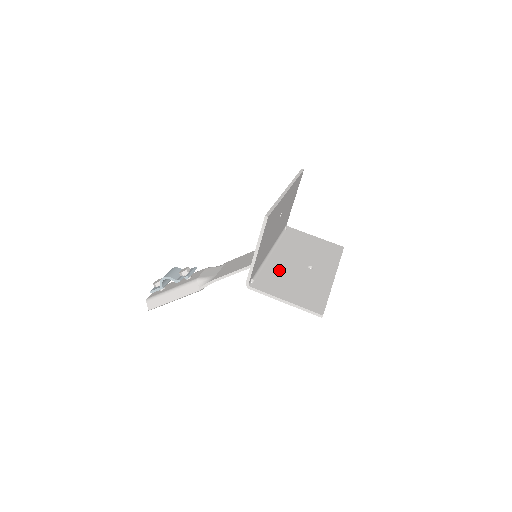
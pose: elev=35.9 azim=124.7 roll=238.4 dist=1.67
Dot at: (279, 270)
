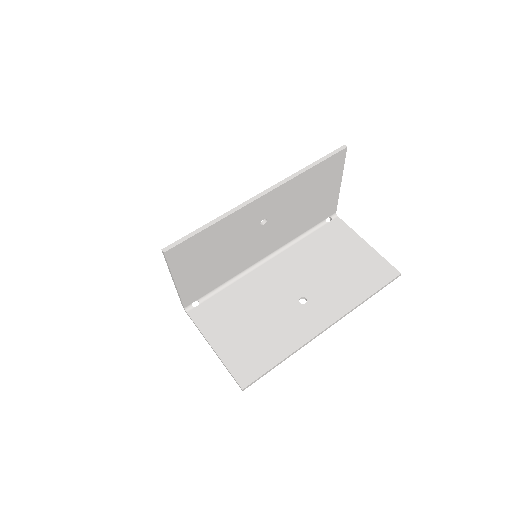
Dot at: (250, 294)
